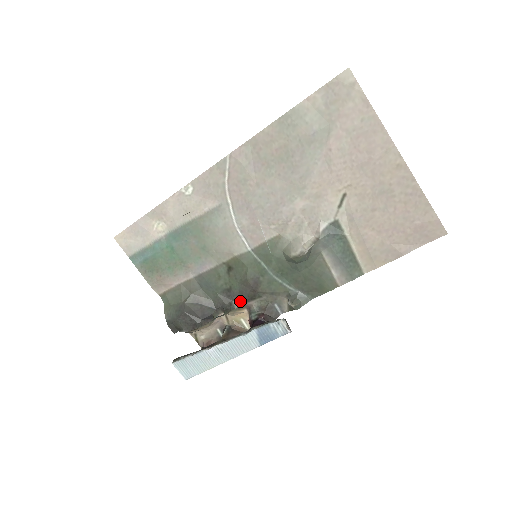
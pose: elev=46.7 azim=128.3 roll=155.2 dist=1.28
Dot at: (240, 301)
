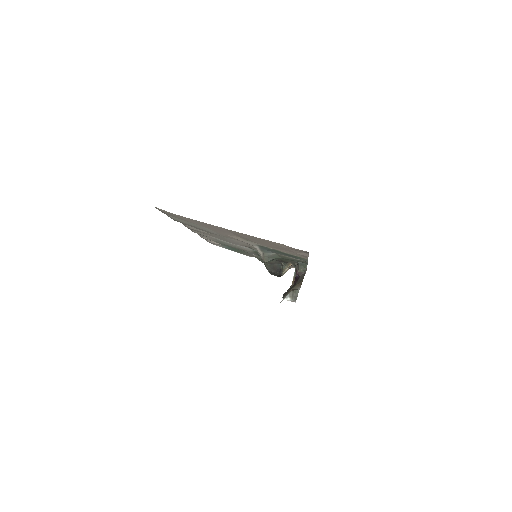
Dot at: (284, 262)
